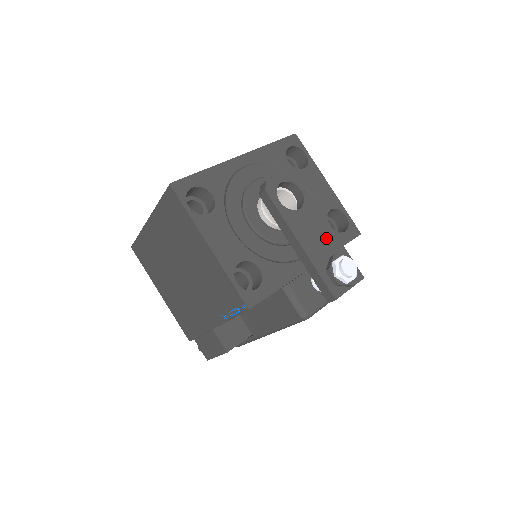
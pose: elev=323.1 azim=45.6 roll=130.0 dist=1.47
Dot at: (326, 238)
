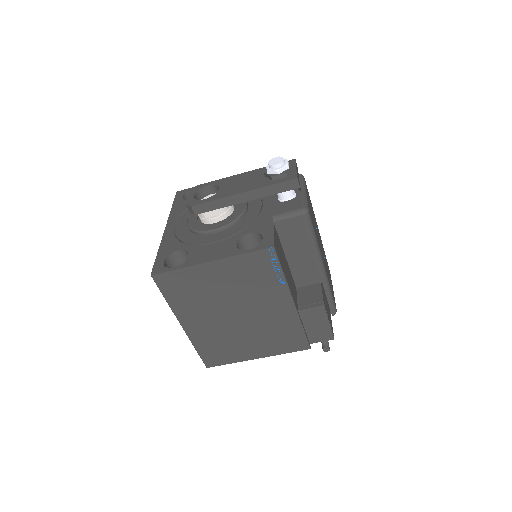
Dot at: (250, 177)
